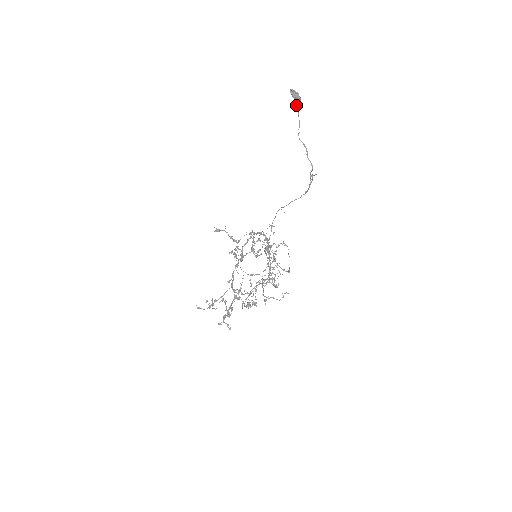
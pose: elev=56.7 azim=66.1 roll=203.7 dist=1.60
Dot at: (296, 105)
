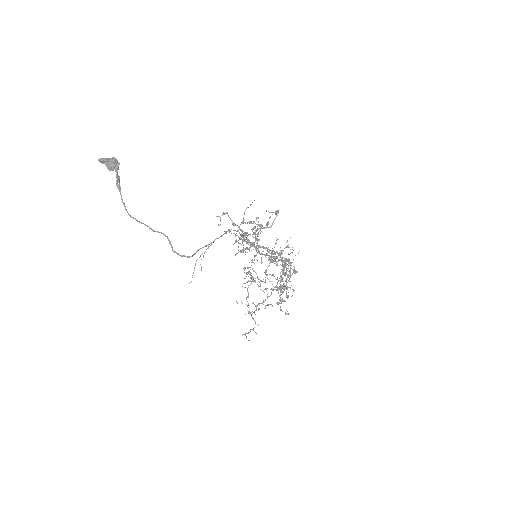
Dot at: occluded
